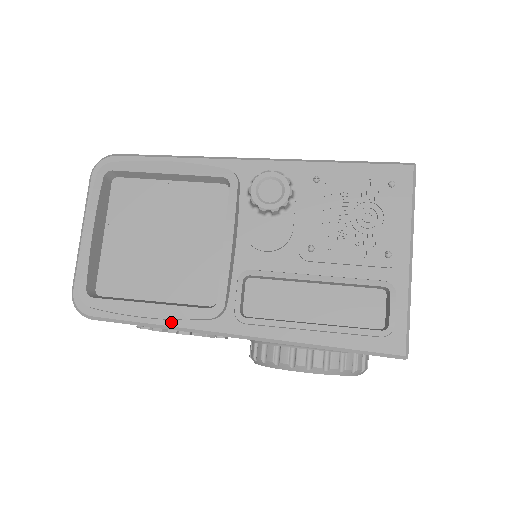
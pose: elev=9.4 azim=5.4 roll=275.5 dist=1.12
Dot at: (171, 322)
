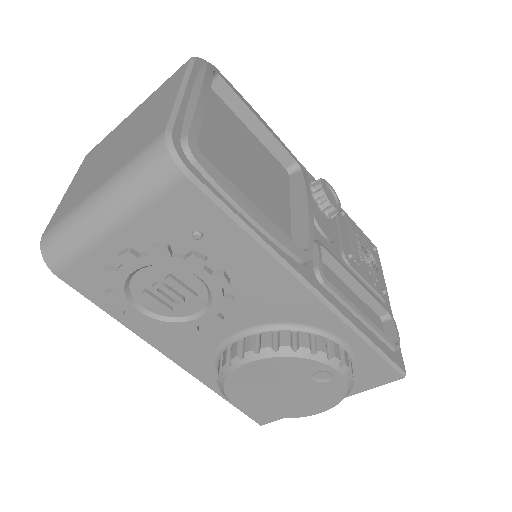
Dot at: (269, 241)
